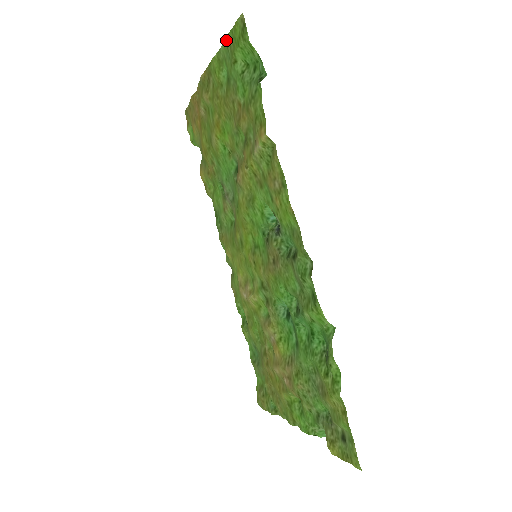
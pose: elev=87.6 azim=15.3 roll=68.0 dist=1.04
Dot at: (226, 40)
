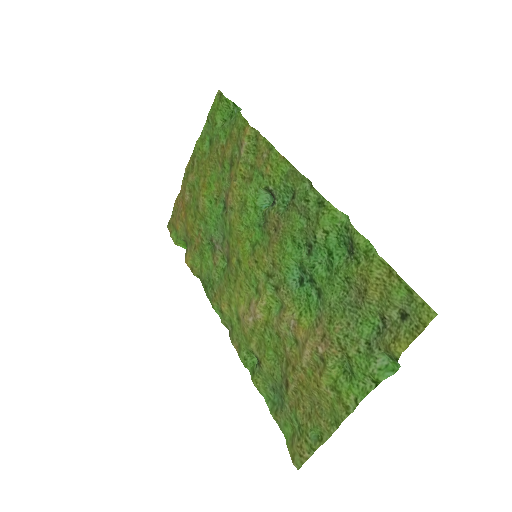
Dot at: (207, 119)
